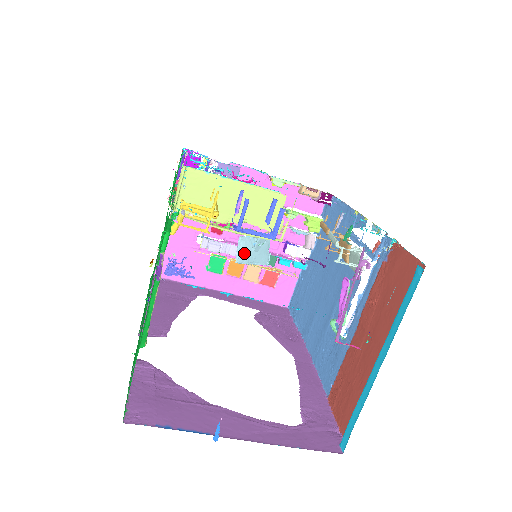
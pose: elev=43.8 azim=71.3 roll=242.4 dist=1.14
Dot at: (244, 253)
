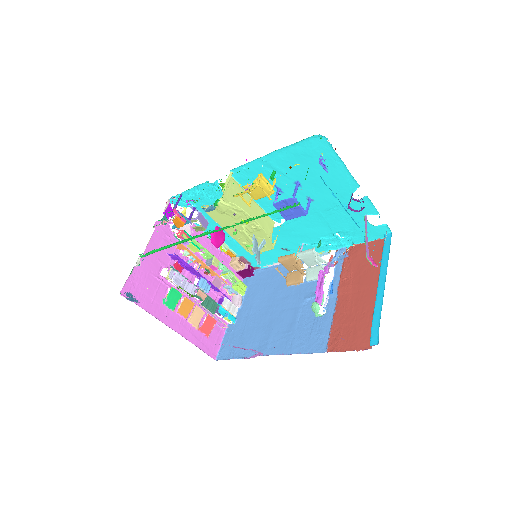
Dot at: (255, 246)
